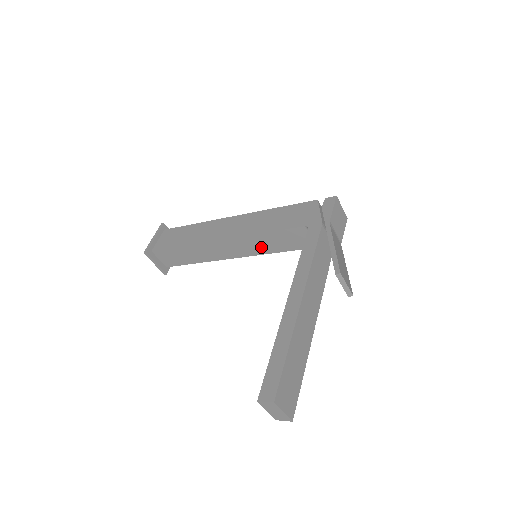
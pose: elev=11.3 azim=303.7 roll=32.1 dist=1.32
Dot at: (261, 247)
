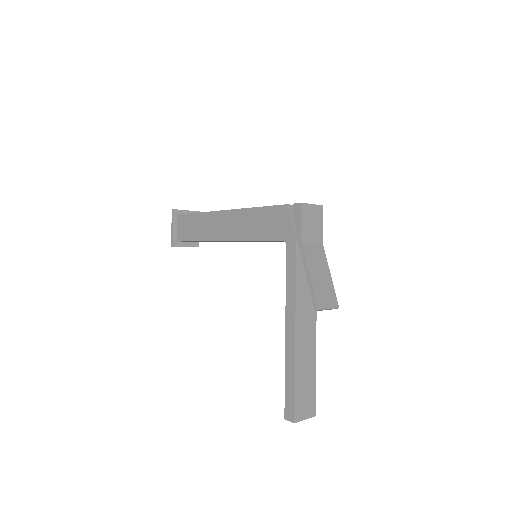
Dot at: occluded
